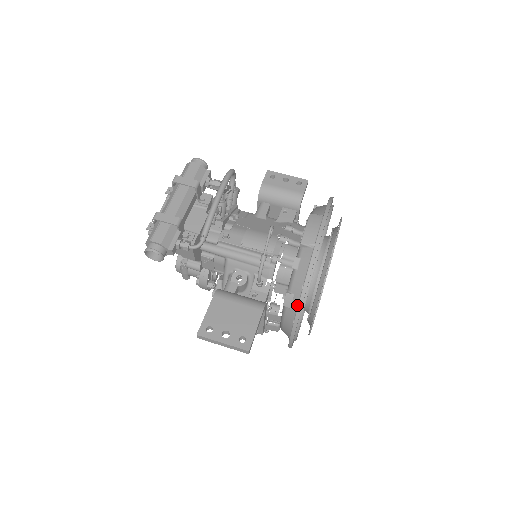
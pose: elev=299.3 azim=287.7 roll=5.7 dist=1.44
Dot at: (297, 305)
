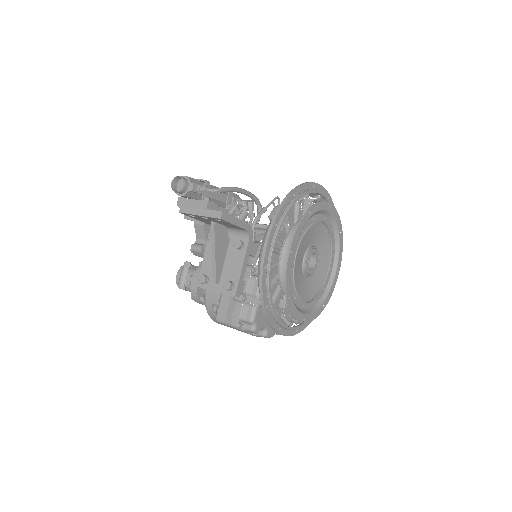
Dot at: occluded
